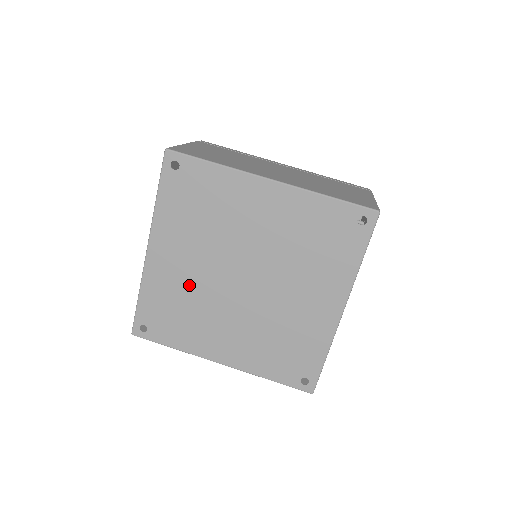
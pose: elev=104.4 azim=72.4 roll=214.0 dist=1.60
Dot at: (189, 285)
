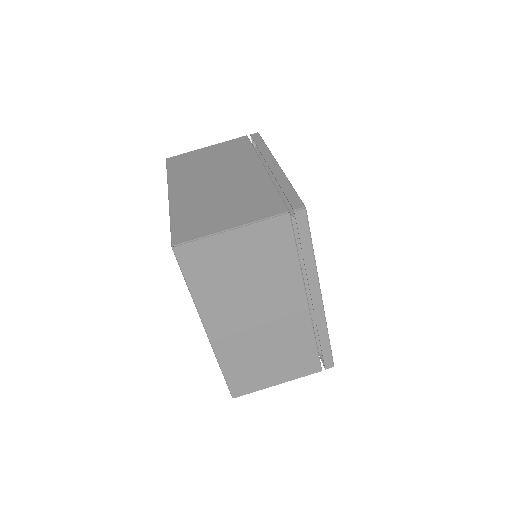
Dot at: occluded
